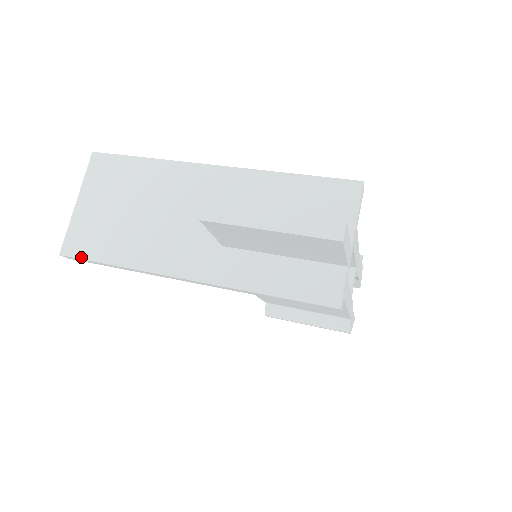
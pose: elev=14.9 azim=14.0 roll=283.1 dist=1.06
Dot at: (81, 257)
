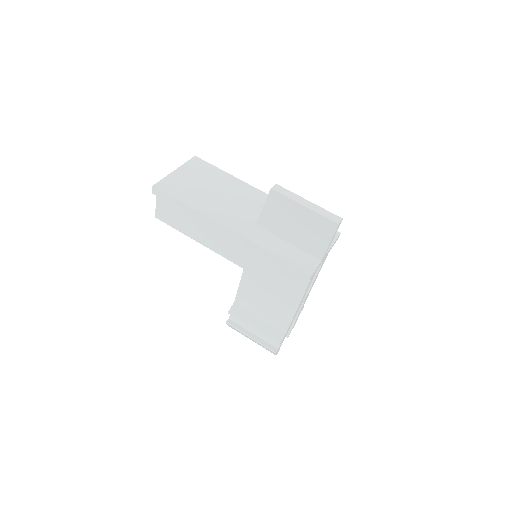
Dot at: (167, 193)
